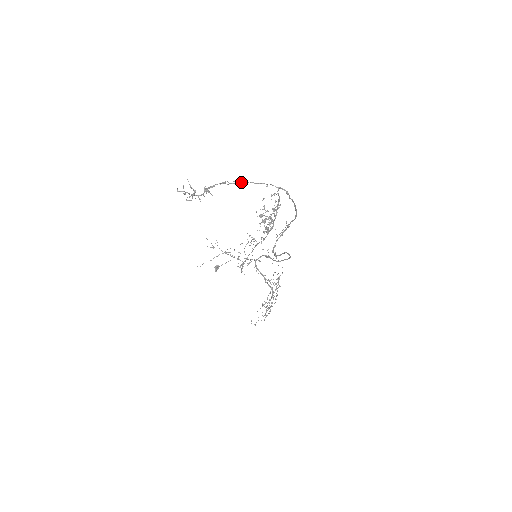
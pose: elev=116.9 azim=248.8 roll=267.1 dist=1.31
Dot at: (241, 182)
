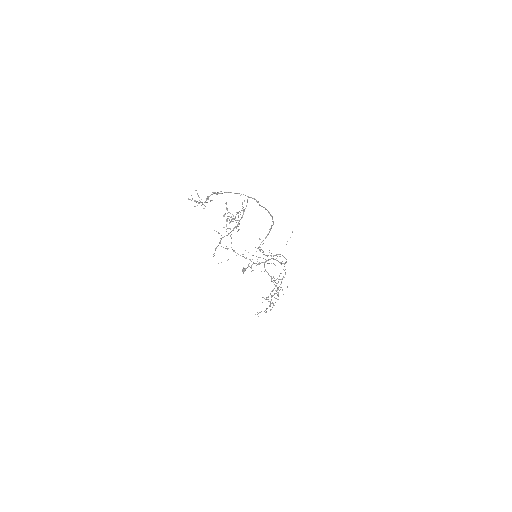
Dot at: (226, 192)
